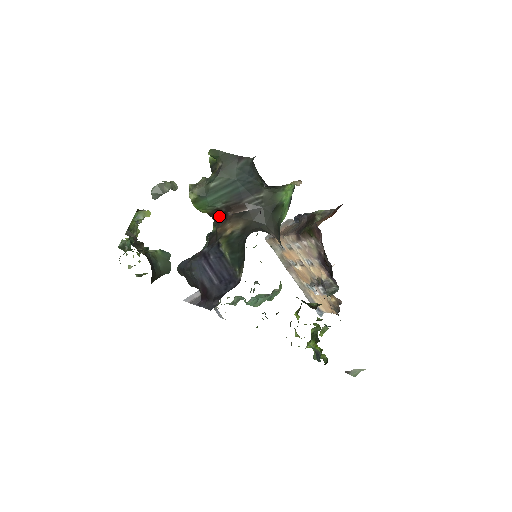
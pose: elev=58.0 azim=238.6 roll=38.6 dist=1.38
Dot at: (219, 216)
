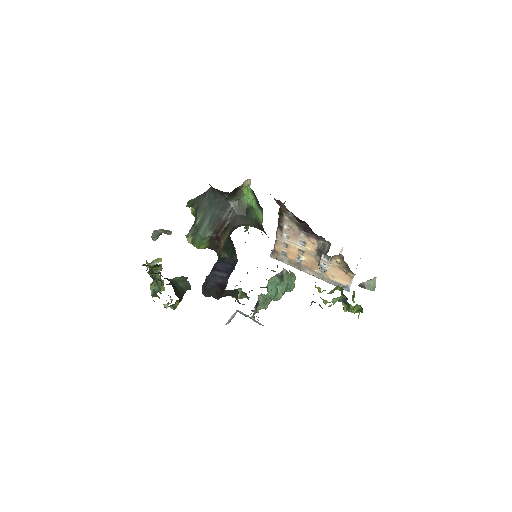
Dot at: (216, 244)
